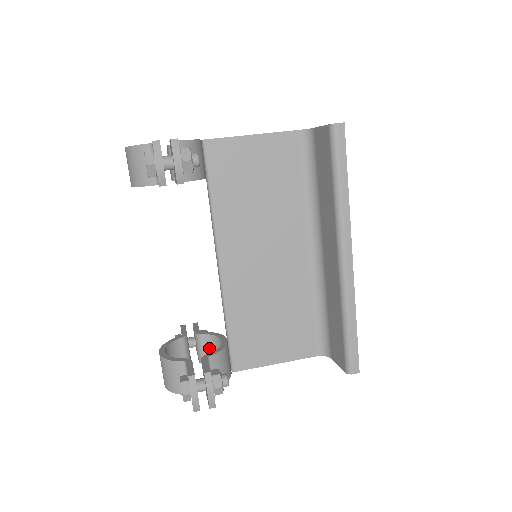
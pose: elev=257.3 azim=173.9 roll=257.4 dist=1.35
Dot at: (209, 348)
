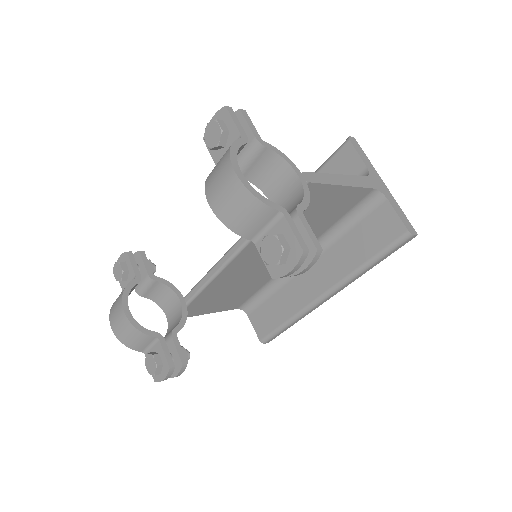
Dot at: (156, 291)
